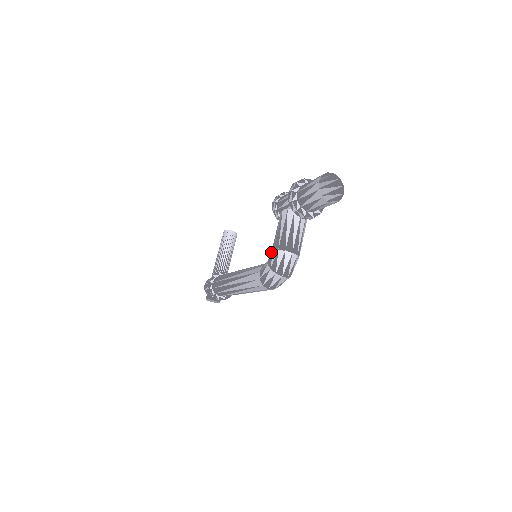
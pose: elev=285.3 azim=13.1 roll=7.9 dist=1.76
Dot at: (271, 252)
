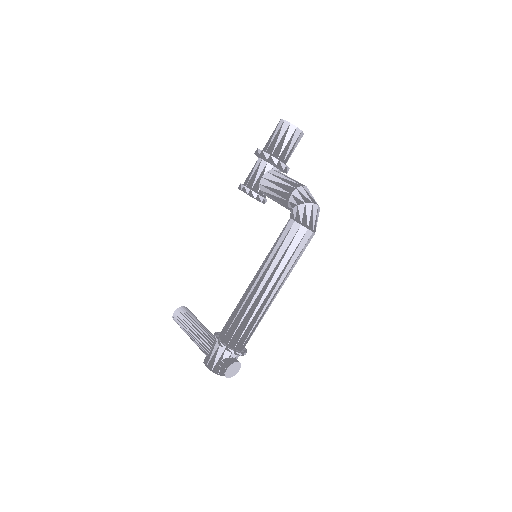
Dot at: (289, 200)
